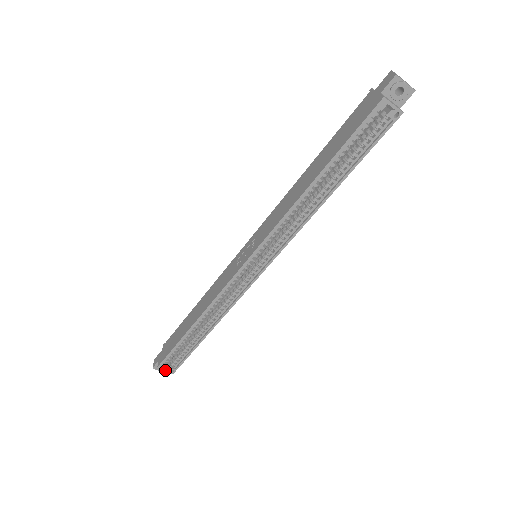
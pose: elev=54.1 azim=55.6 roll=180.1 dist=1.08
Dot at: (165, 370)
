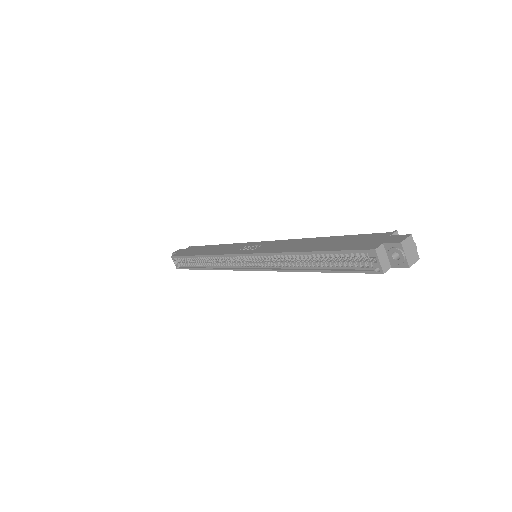
Dot at: (174, 262)
